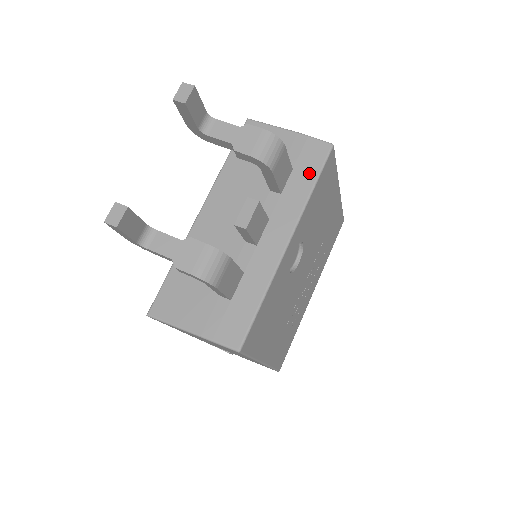
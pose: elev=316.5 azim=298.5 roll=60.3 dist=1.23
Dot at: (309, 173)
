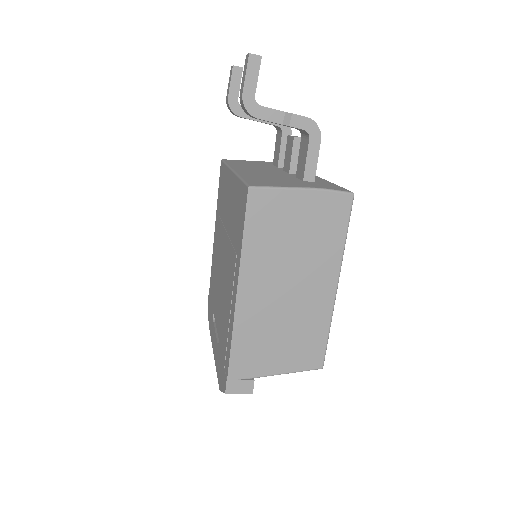
Dot at: occluded
